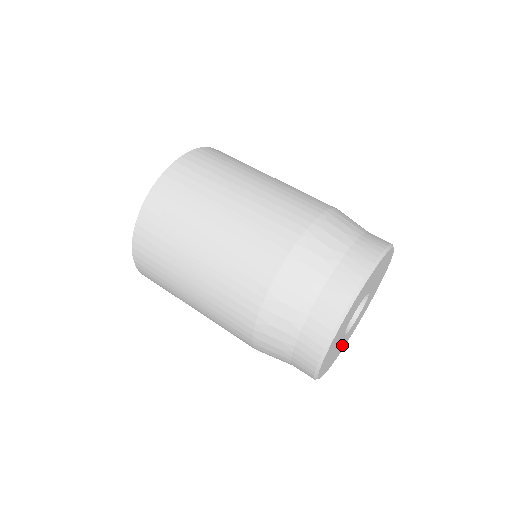
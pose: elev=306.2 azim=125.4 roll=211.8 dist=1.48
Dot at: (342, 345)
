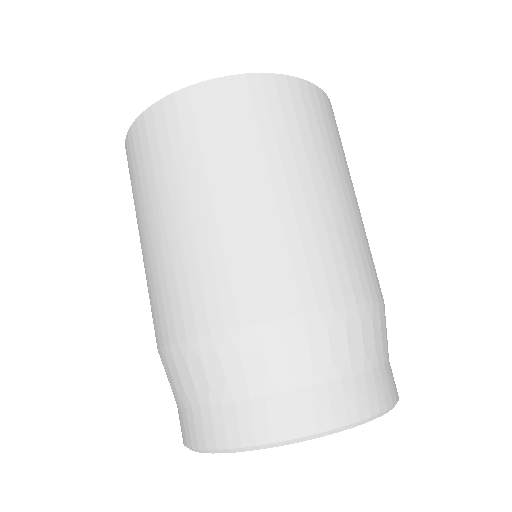
Dot at: occluded
